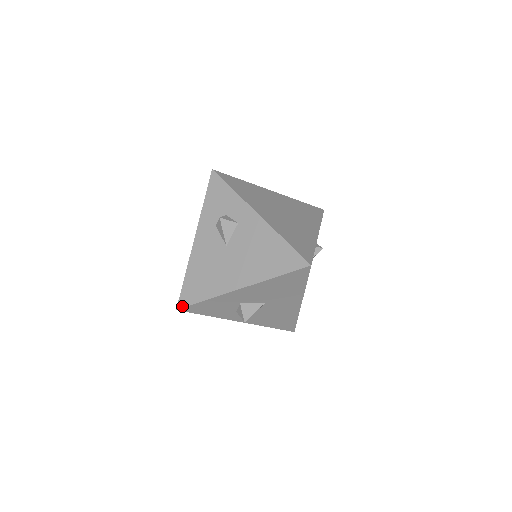
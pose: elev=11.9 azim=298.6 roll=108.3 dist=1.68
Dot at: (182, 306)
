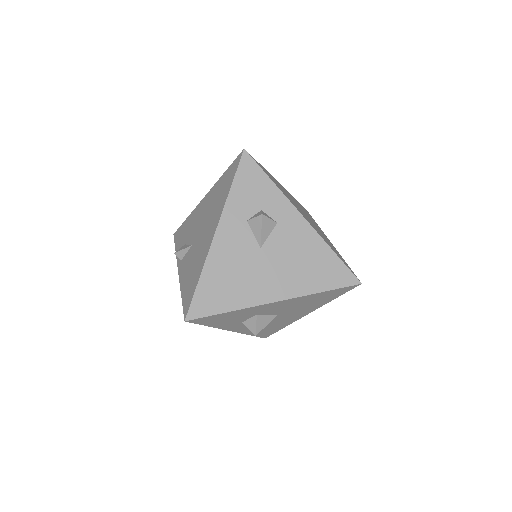
Dot at: (194, 317)
